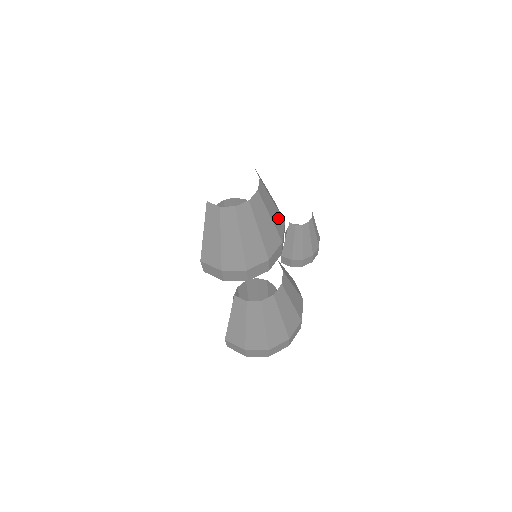
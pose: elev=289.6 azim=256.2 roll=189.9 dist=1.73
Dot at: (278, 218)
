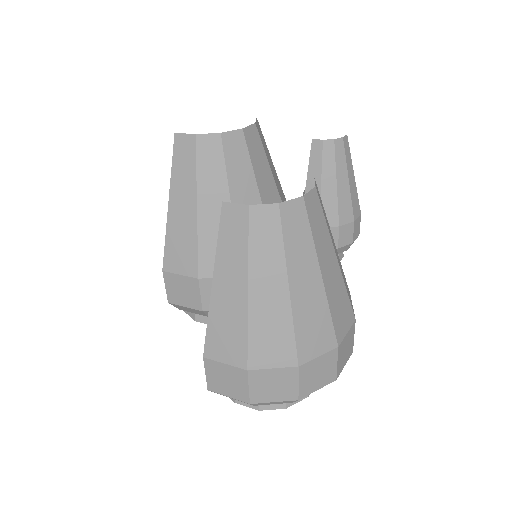
Dot at: occluded
